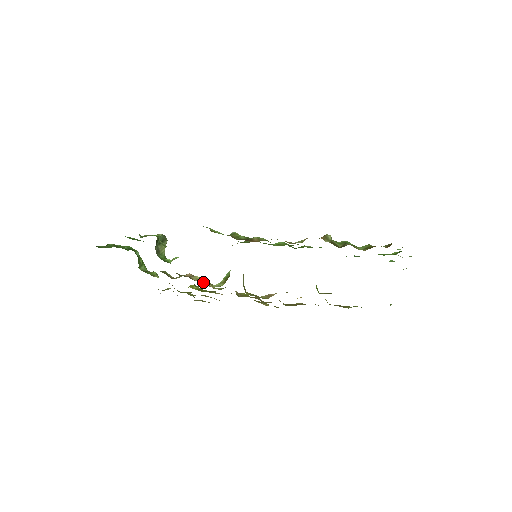
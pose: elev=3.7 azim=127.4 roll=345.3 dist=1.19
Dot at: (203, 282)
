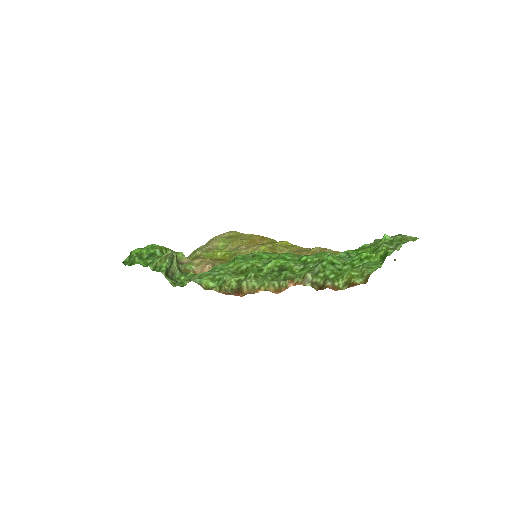
Dot at: occluded
